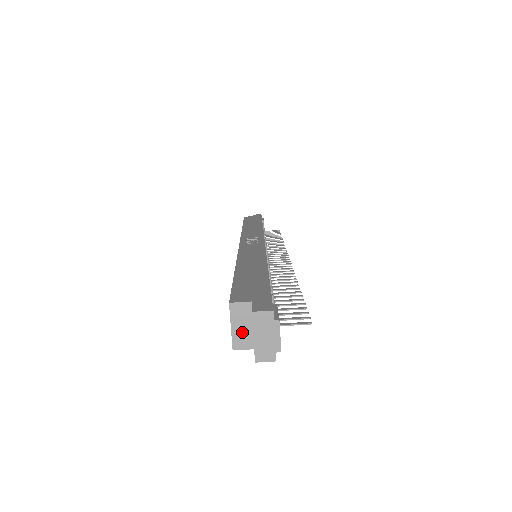
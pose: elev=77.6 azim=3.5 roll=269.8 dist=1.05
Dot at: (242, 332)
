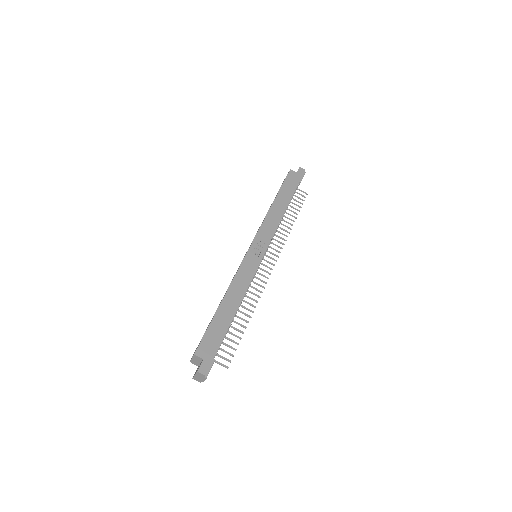
Dot at: (195, 361)
